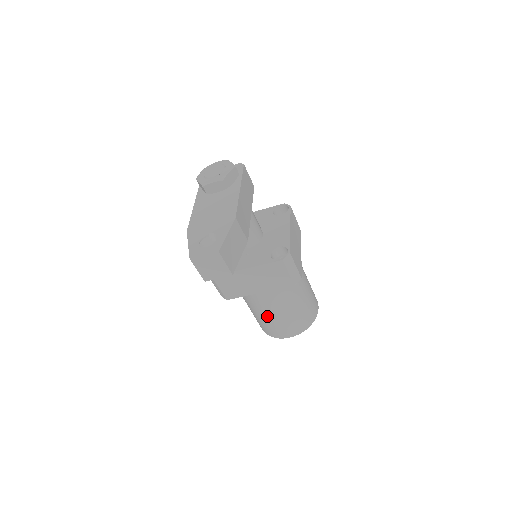
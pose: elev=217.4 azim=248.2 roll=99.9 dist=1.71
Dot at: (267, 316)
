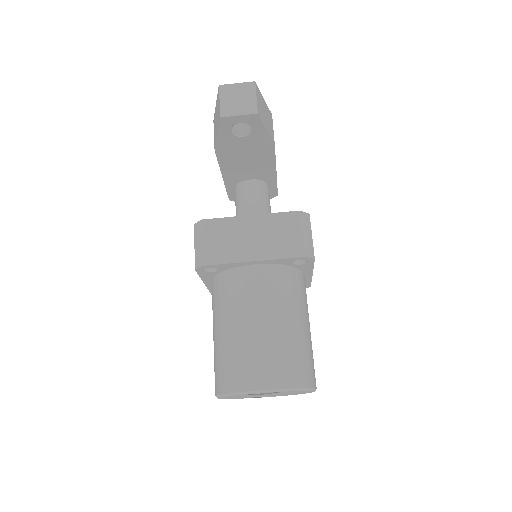
Dot at: (245, 328)
